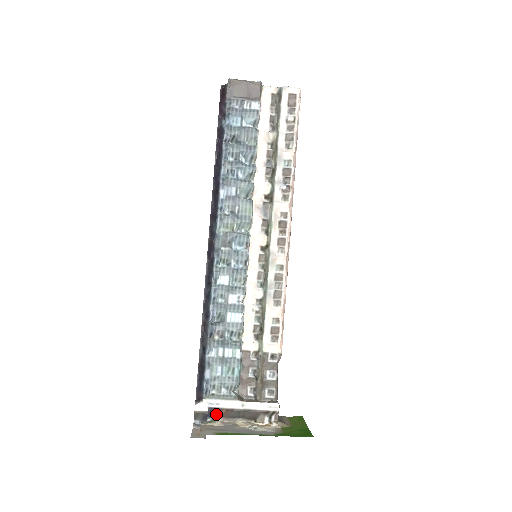
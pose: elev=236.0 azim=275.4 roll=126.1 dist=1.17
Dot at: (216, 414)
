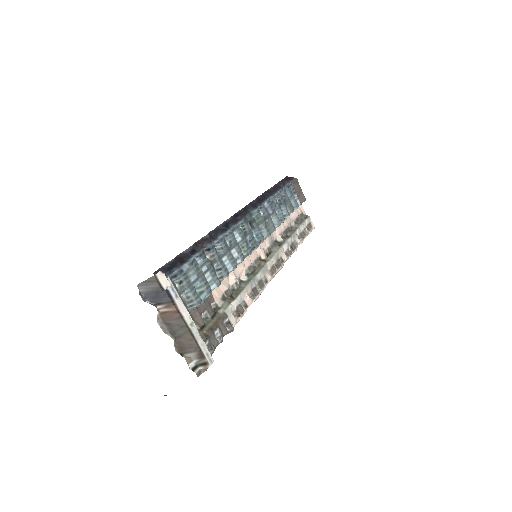
Dot at: (162, 304)
